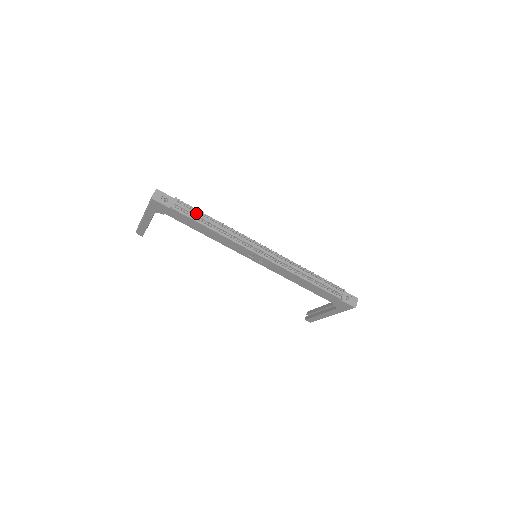
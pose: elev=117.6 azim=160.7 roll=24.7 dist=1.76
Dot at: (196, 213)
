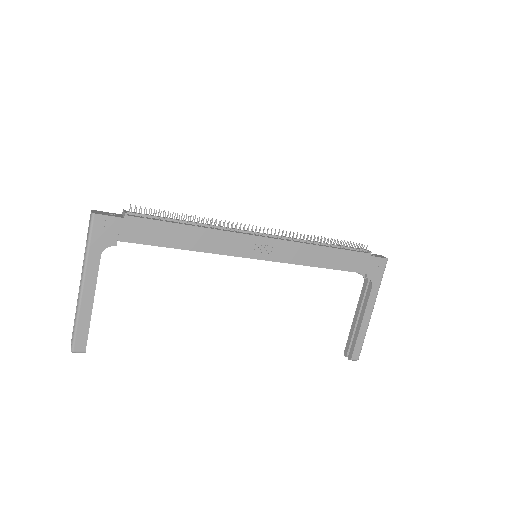
Dot at: (160, 216)
